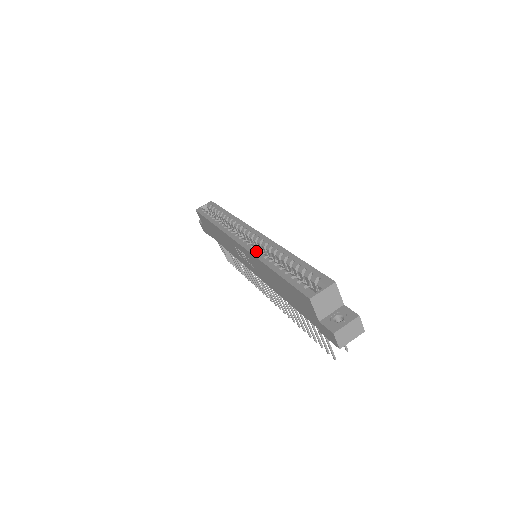
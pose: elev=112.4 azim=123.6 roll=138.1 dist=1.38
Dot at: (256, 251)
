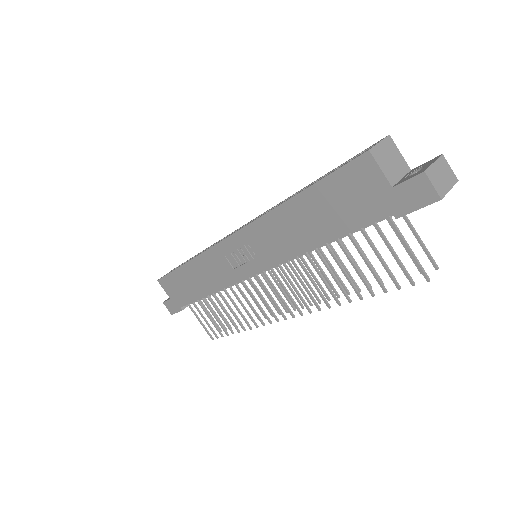
Dot at: occluded
